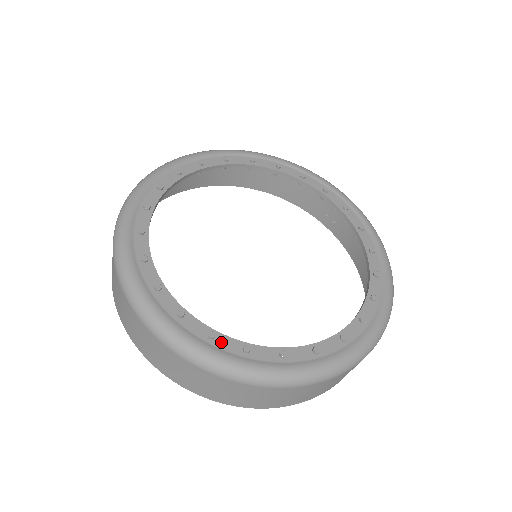
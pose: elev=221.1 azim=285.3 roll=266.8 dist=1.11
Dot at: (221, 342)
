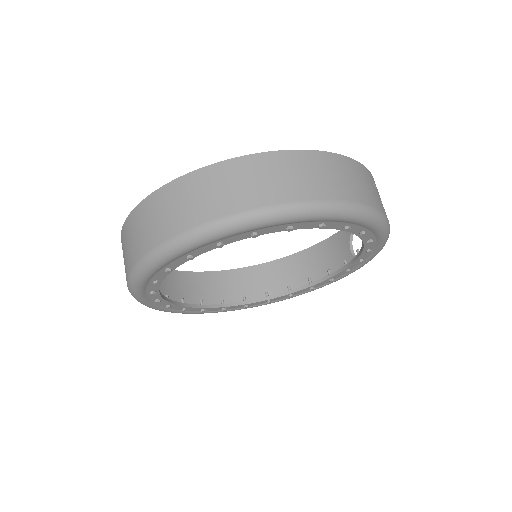
Dot at: (209, 310)
